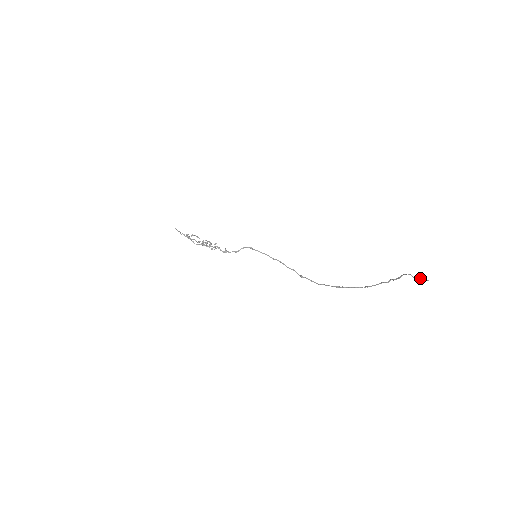
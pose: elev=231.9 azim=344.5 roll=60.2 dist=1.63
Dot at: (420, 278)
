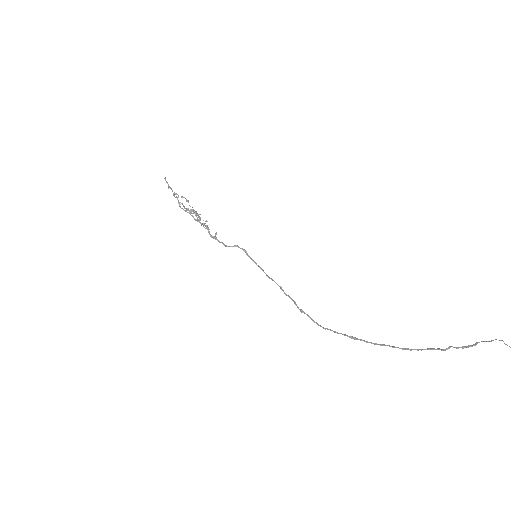
Dot at: out of frame
